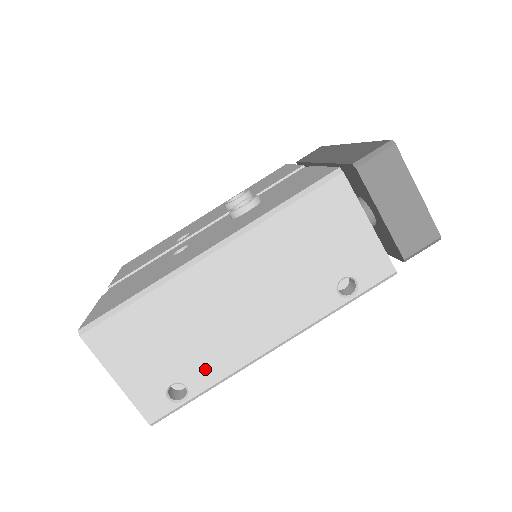
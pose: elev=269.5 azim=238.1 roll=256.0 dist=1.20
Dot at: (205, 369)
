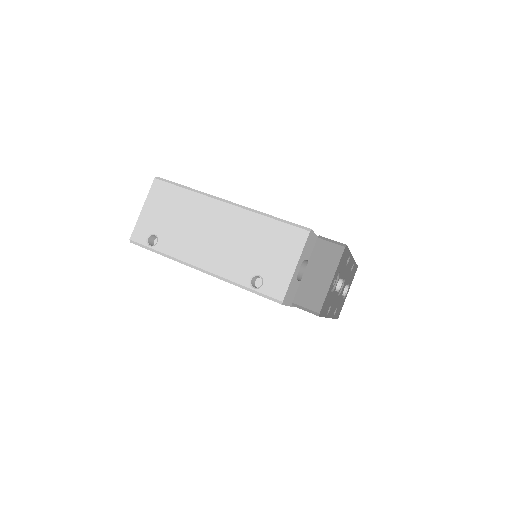
Dot at: (171, 244)
